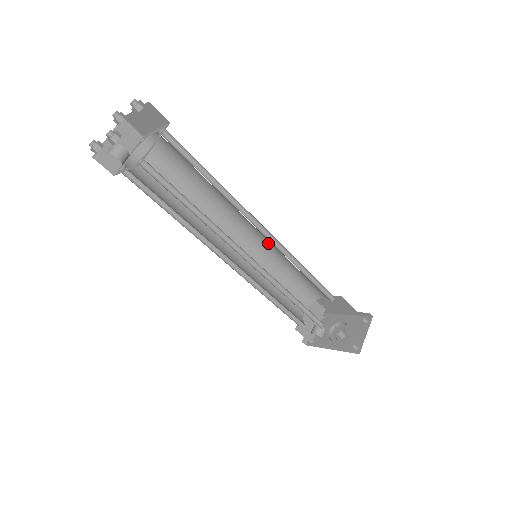
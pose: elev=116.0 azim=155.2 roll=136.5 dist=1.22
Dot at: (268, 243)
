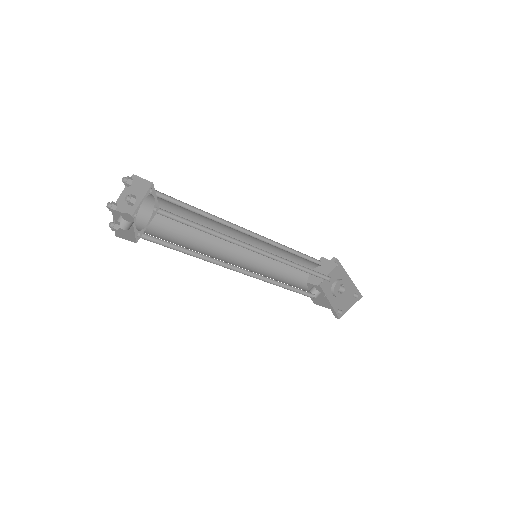
Dot at: occluded
